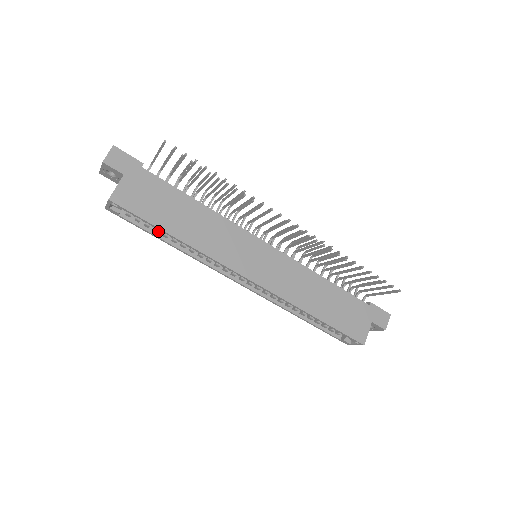
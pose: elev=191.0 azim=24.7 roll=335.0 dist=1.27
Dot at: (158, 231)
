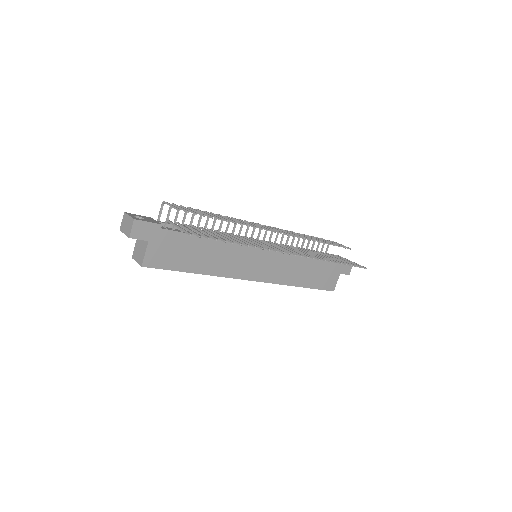
Dot at: occluded
